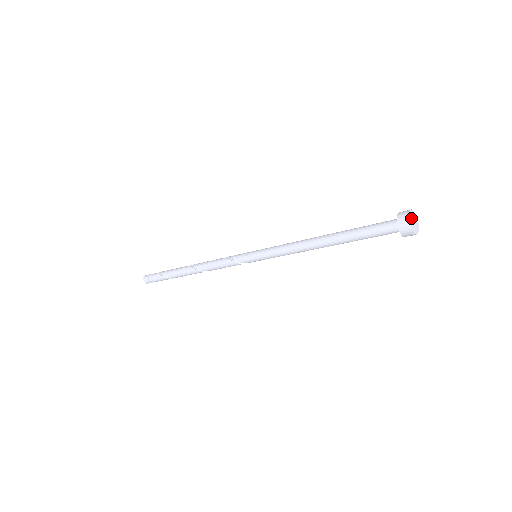
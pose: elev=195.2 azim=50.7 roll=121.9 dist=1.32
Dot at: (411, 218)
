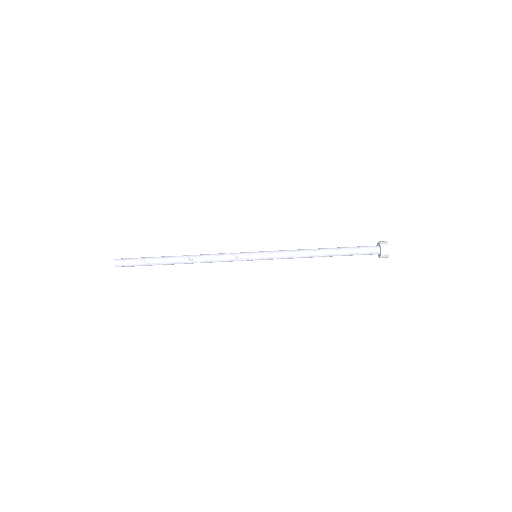
Dot at: (388, 246)
